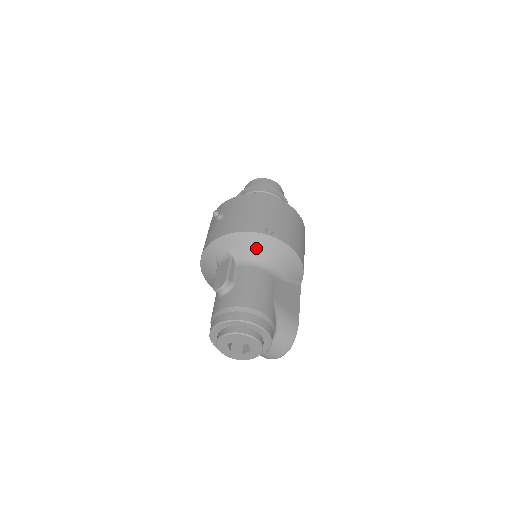
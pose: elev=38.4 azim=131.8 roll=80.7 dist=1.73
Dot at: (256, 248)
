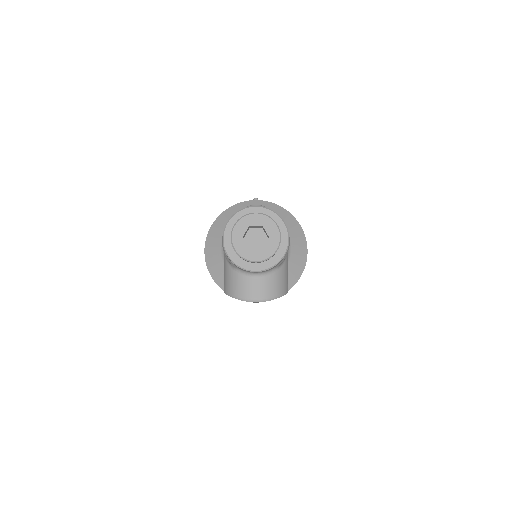
Dot at: (287, 223)
